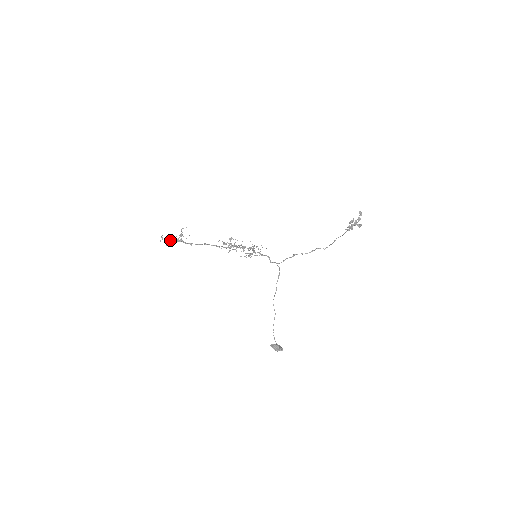
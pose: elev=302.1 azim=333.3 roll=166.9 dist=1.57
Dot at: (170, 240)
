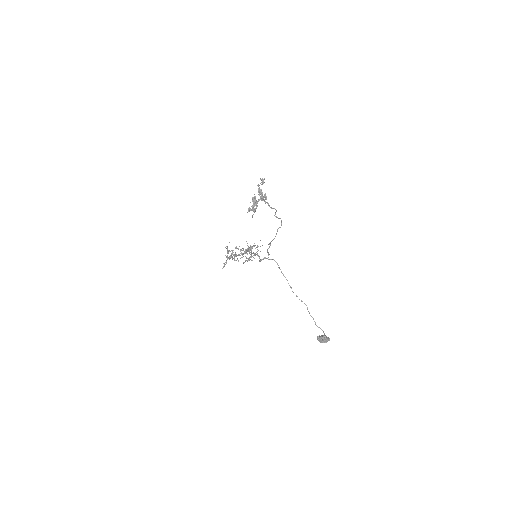
Dot at: occluded
